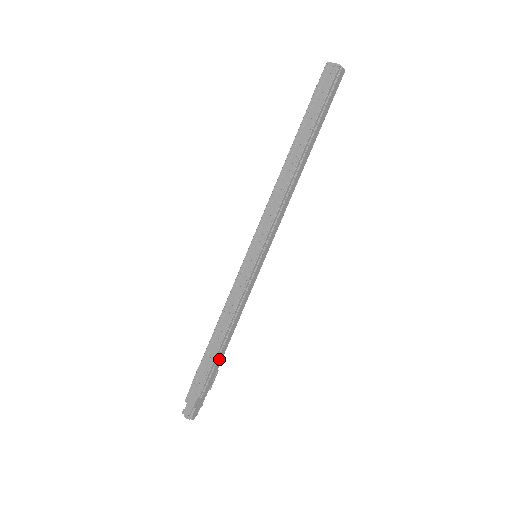
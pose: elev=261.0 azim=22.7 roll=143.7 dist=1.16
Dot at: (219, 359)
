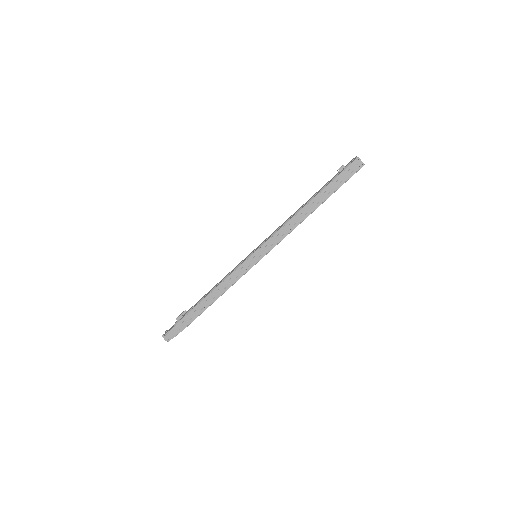
Dot at: occluded
